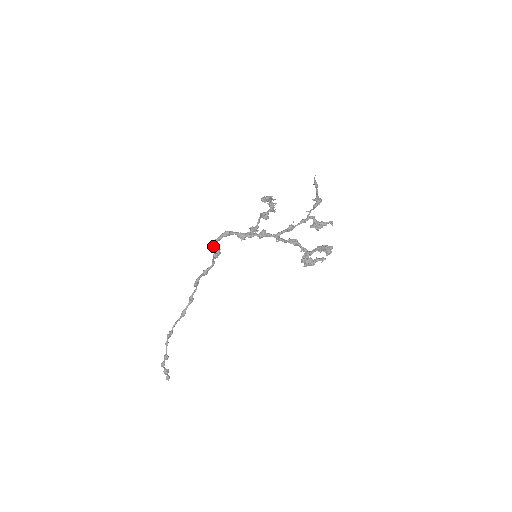
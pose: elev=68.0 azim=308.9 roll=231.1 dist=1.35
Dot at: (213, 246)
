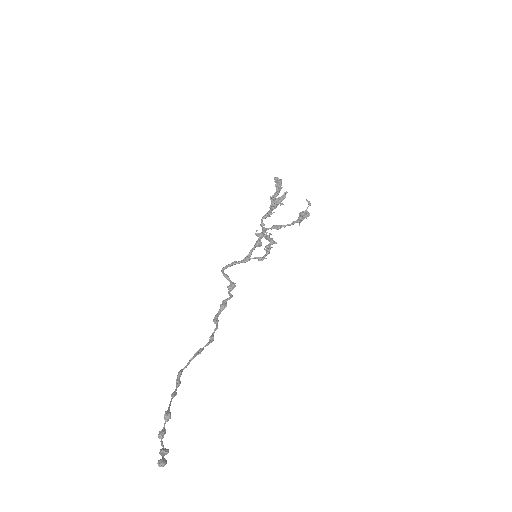
Dot at: occluded
